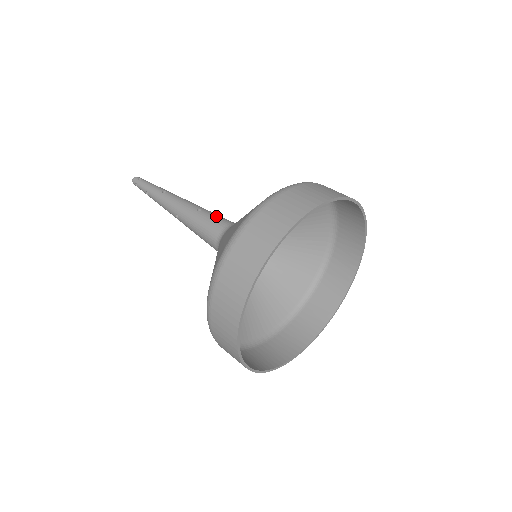
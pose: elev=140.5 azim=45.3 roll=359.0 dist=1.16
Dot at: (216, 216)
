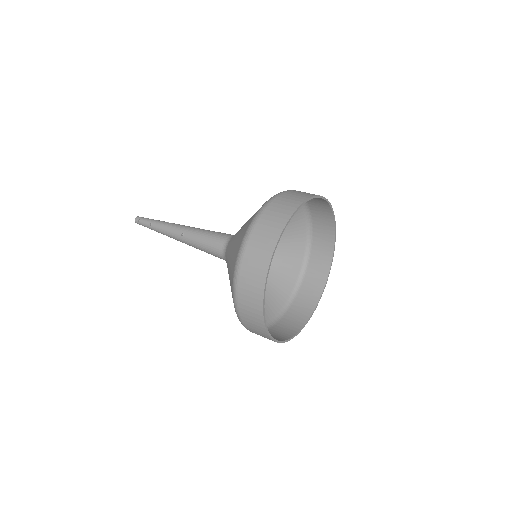
Dot at: occluded
